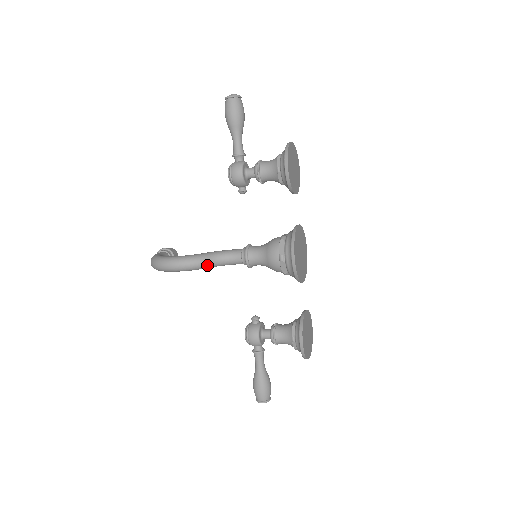
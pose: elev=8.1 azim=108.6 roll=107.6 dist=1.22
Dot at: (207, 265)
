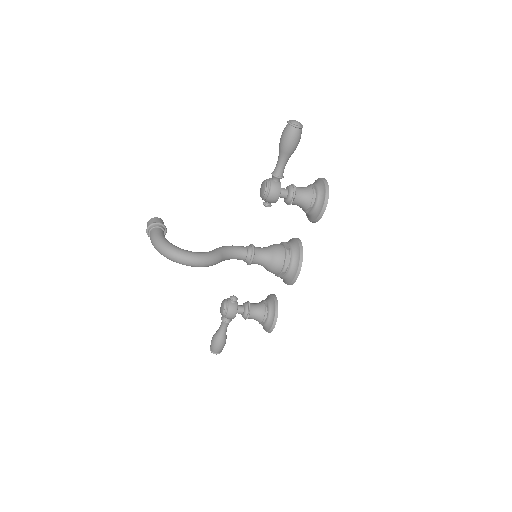
Dot at: occluded
